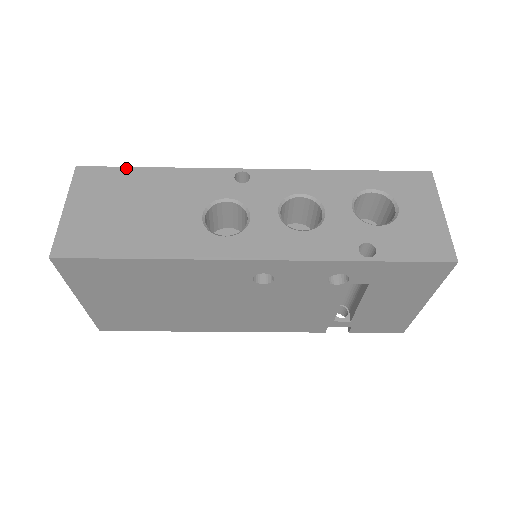
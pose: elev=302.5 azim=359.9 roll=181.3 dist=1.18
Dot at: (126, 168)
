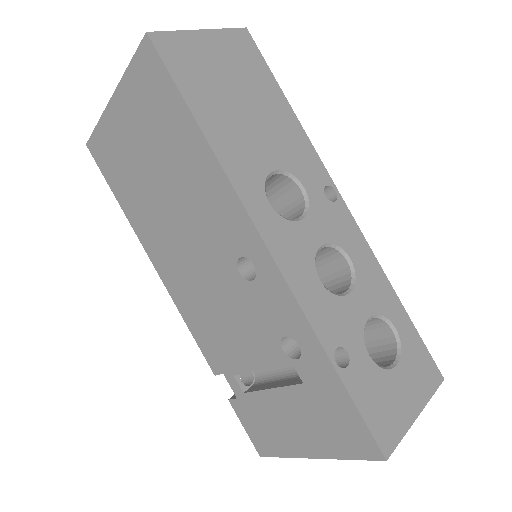
Dot at: (273, 76)
